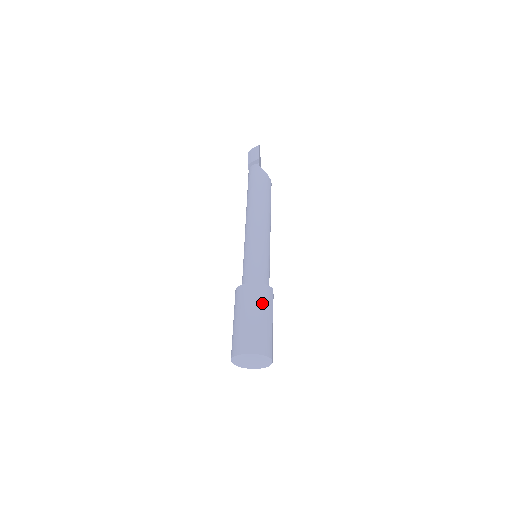
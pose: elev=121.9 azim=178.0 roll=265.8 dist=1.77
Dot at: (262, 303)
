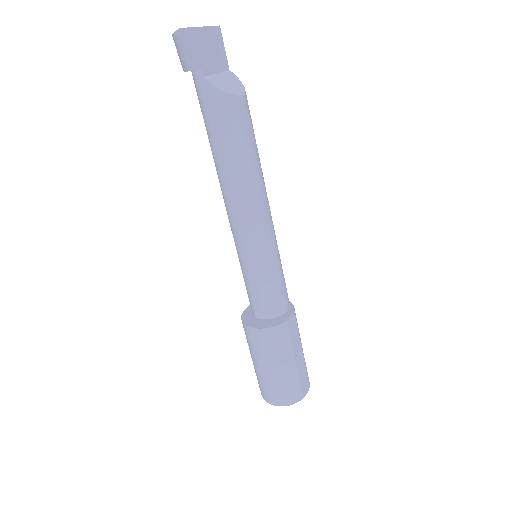
Dot at: (273, 352)
